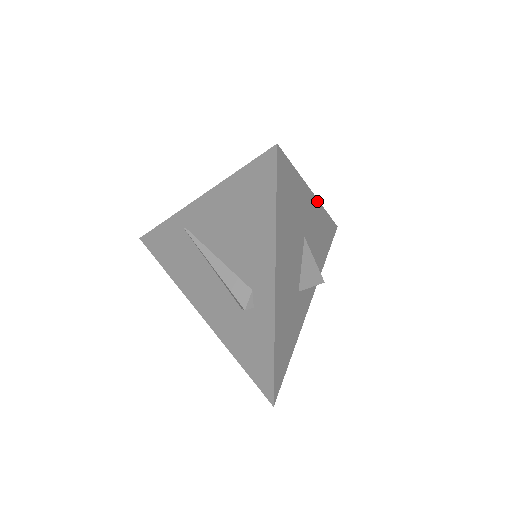
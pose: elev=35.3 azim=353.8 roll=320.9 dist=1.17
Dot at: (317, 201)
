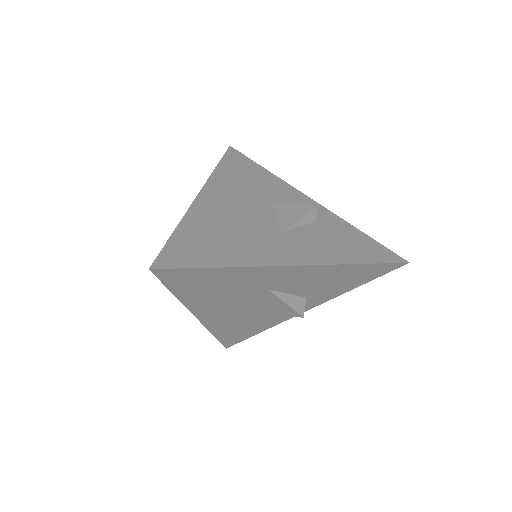
Dot at: (308, 266)
